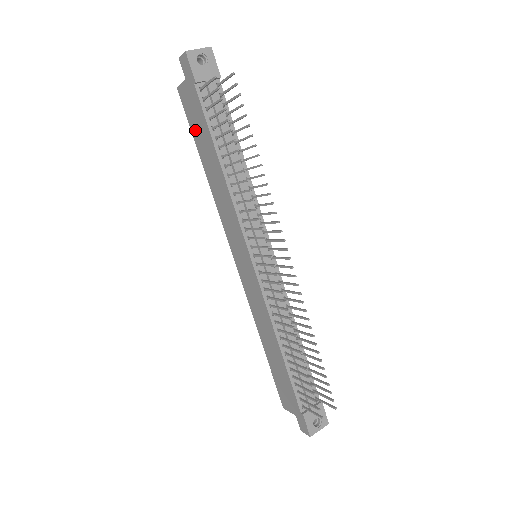
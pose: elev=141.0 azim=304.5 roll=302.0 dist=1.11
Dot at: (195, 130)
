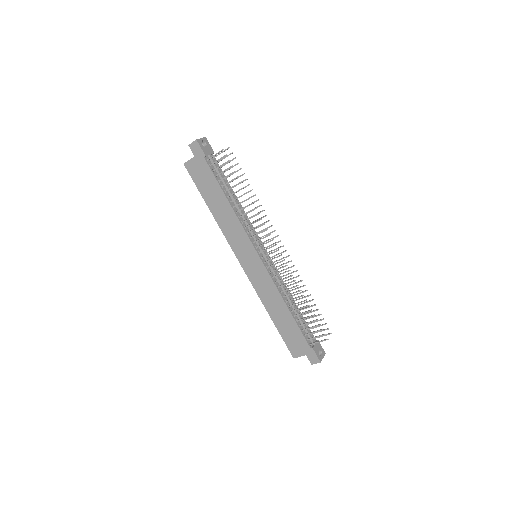
Dot at: (202, 187)
